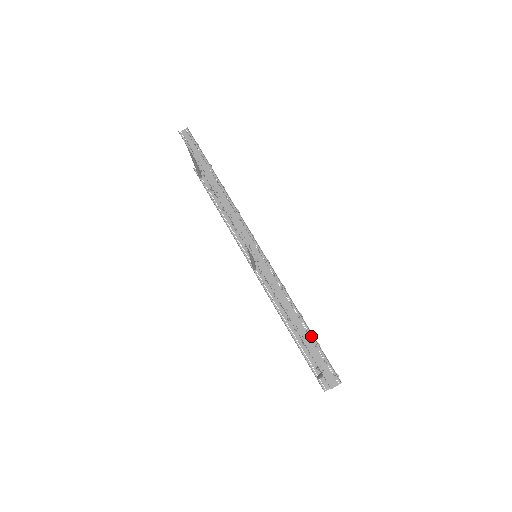
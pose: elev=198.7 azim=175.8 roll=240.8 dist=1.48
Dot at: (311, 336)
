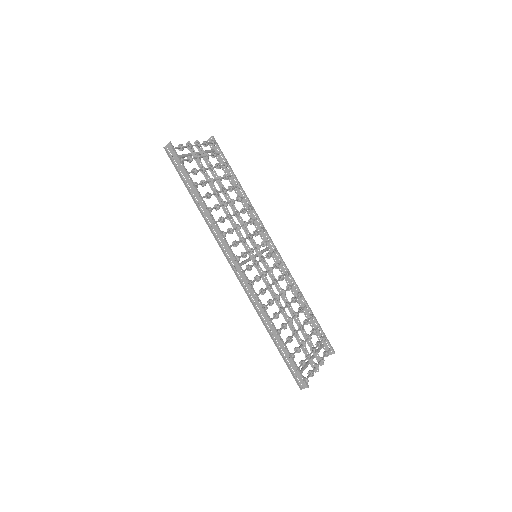
Dot at: (287, 350)
